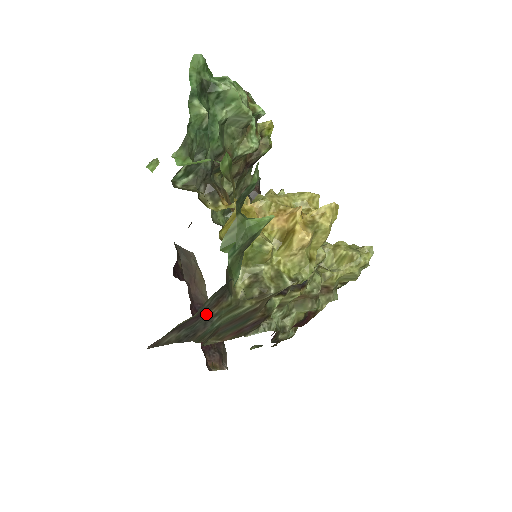
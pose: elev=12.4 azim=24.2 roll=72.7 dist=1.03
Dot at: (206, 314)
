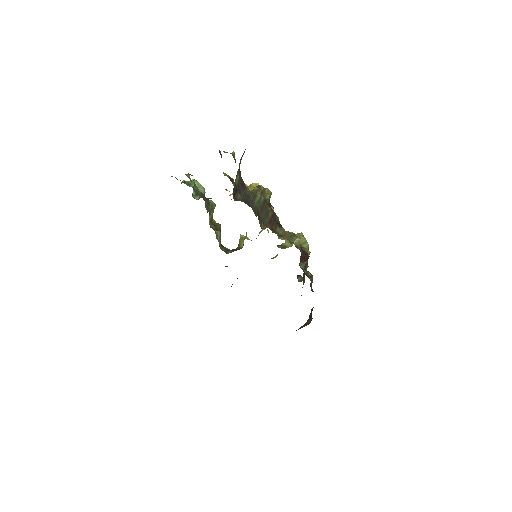
Dot at: (245, 191)
